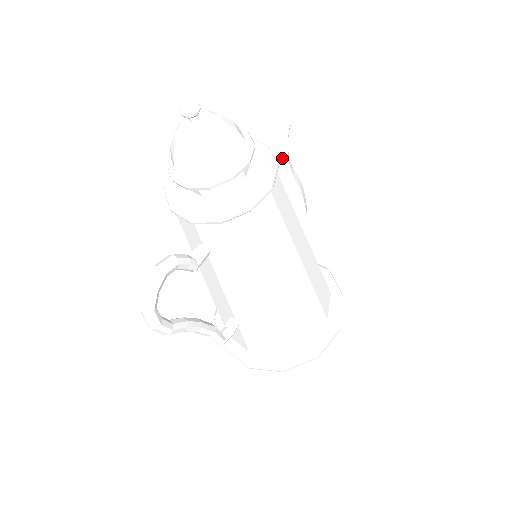
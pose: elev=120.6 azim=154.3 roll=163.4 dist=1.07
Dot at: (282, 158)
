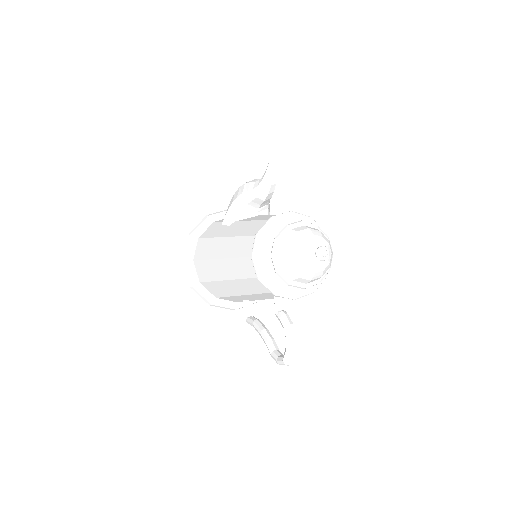
Dot at: occluded
